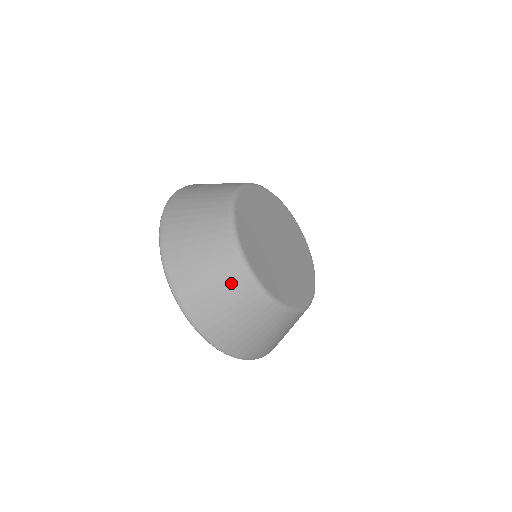
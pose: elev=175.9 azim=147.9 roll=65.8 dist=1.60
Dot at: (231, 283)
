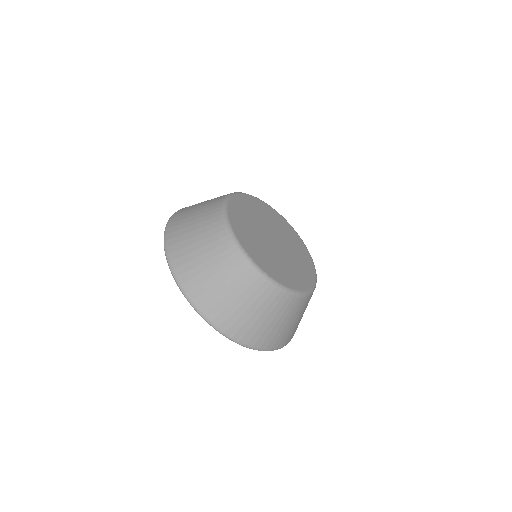
Dot at: (215, 245)
